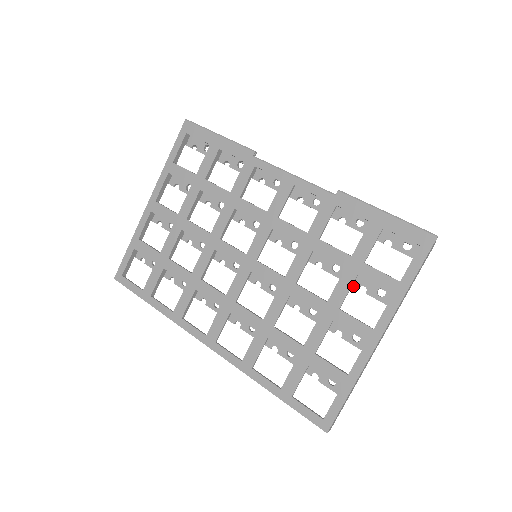
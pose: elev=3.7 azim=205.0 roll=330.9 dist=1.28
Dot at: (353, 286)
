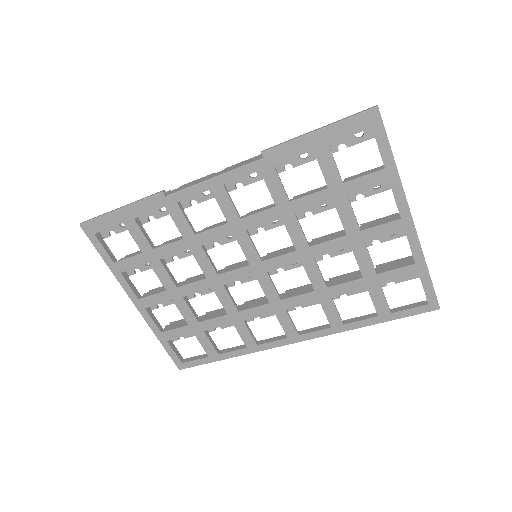
Dot at: occluded
